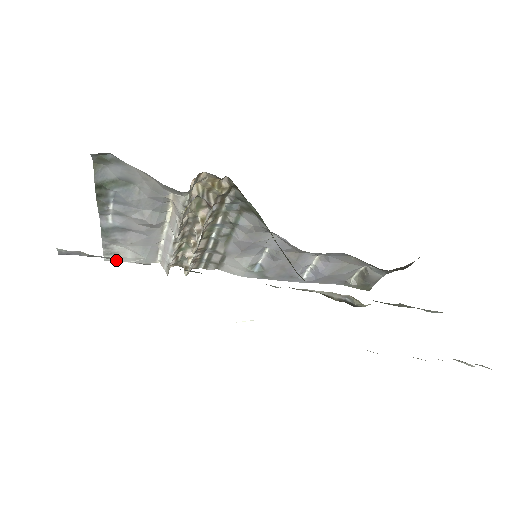
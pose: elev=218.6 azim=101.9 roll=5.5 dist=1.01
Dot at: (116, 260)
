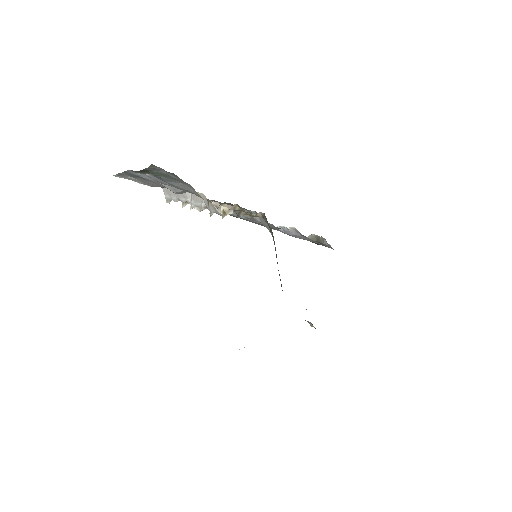
Dot at: (124, 178)
